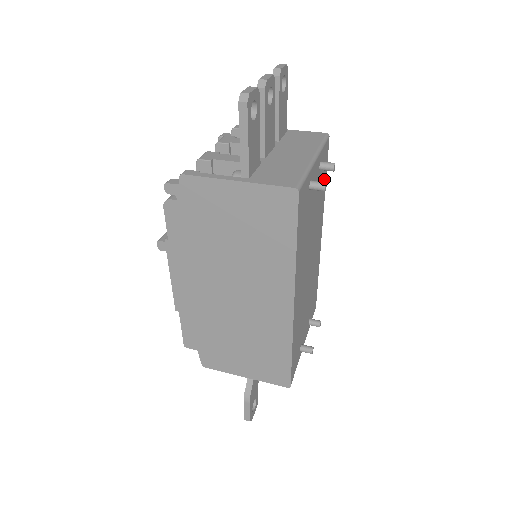
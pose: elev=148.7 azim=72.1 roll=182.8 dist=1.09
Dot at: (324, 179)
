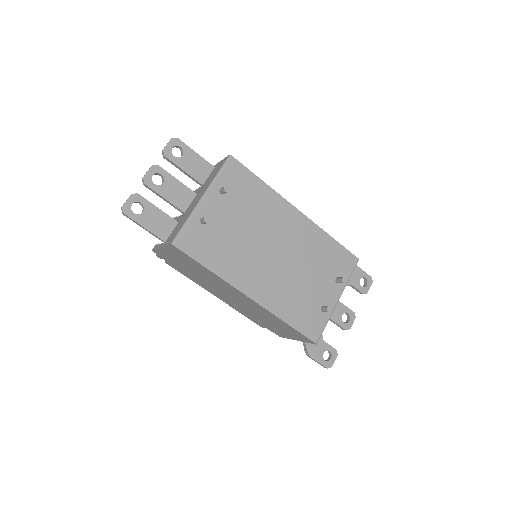
Dot at: (253, 184)
